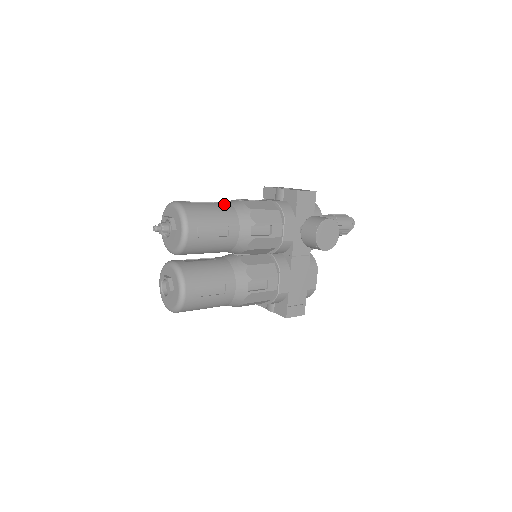
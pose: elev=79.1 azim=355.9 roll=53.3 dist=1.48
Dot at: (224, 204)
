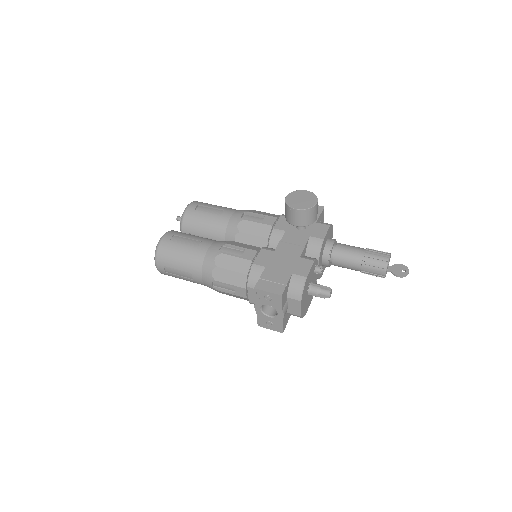
Dot at: occluded
